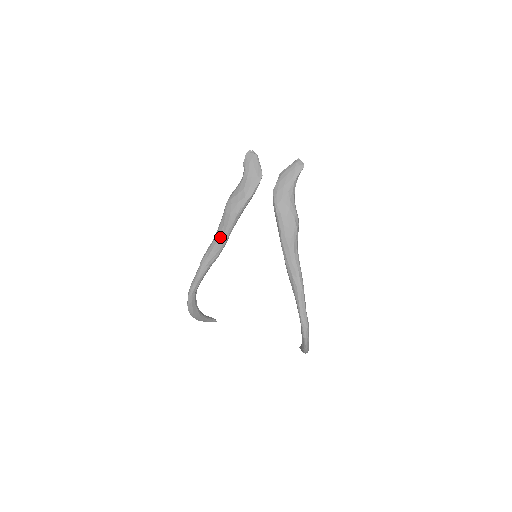
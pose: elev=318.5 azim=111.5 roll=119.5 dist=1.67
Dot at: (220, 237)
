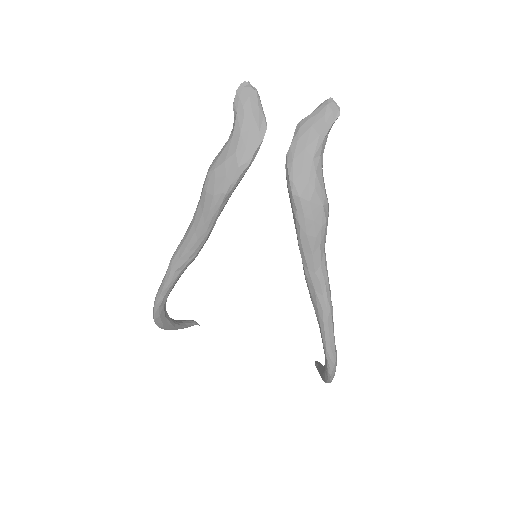
Dot at: (198, 229)
